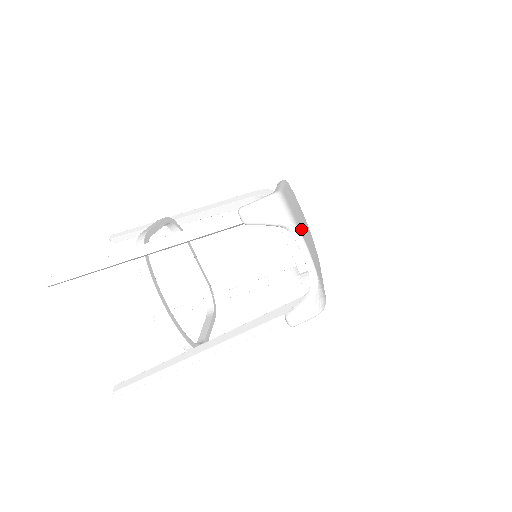
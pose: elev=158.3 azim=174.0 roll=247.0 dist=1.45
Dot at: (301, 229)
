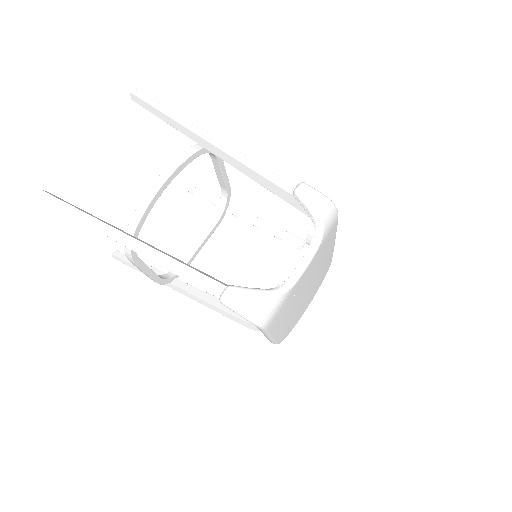
Dot at: (319, 255)
